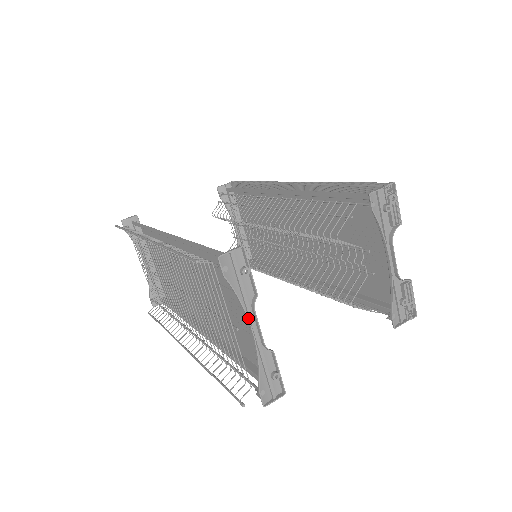
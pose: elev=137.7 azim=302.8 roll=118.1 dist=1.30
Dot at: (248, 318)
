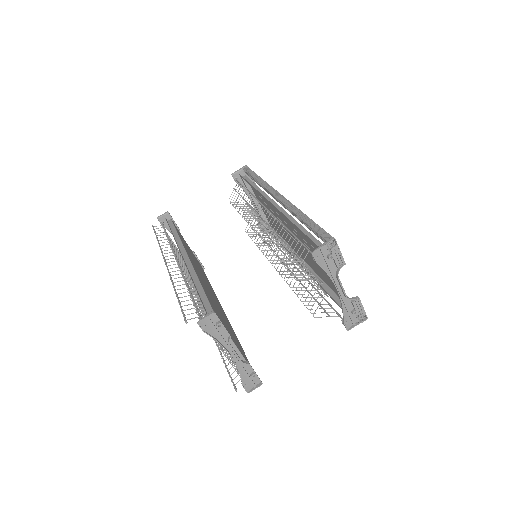
Dot at: (226, 350)
